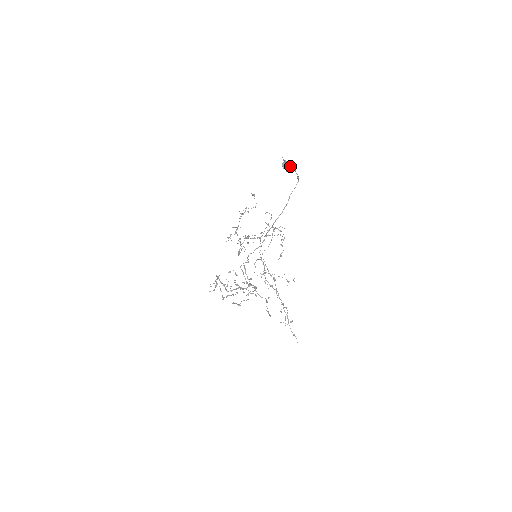
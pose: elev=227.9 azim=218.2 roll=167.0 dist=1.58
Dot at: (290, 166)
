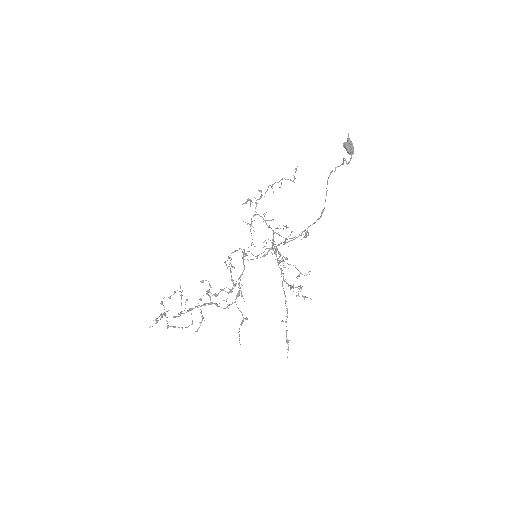
Dot at: occluded
